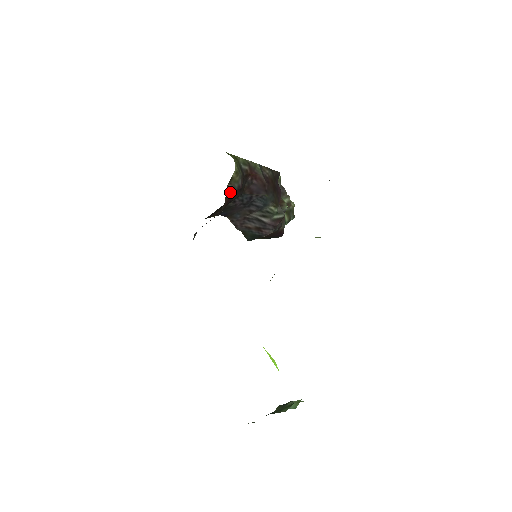
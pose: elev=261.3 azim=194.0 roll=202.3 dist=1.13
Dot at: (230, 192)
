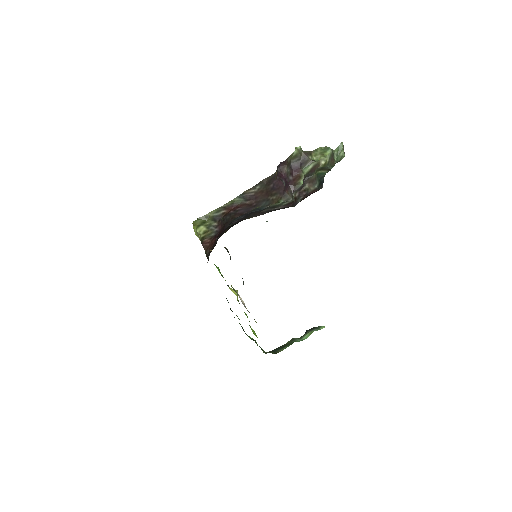
Dot at: (209, 241)
